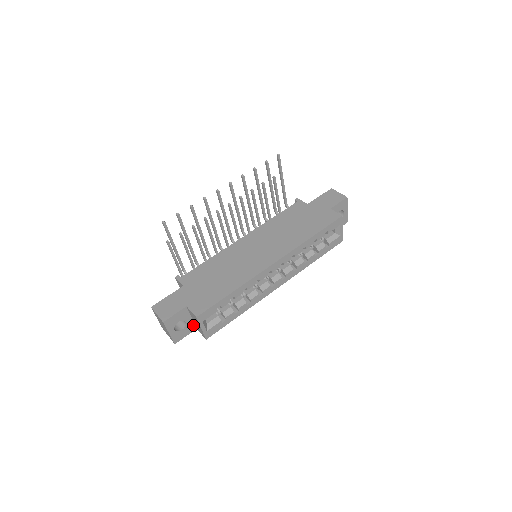
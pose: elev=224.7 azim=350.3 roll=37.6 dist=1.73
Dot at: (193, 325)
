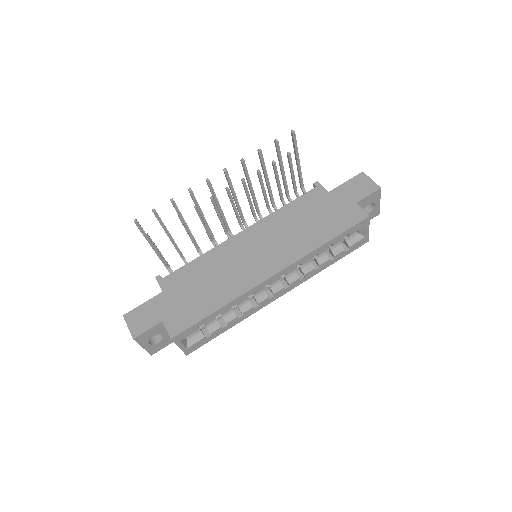
Dot at: occluded
